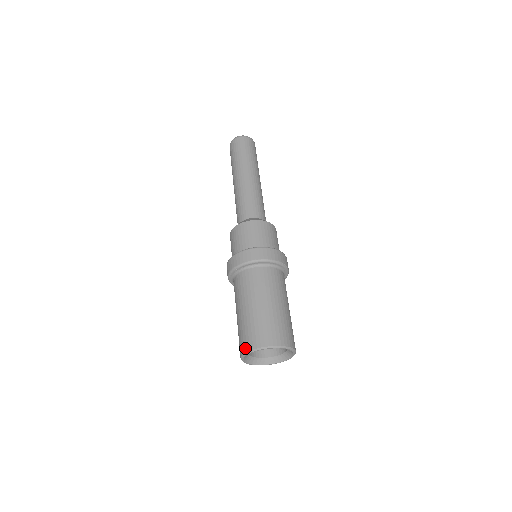
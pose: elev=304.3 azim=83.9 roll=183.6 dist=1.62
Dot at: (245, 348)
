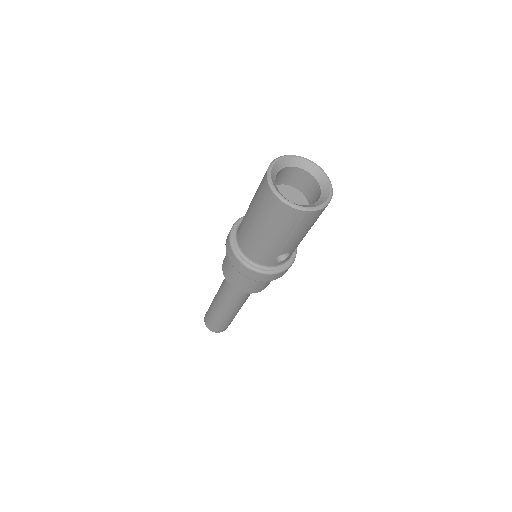
Dot at: (265, 173)
